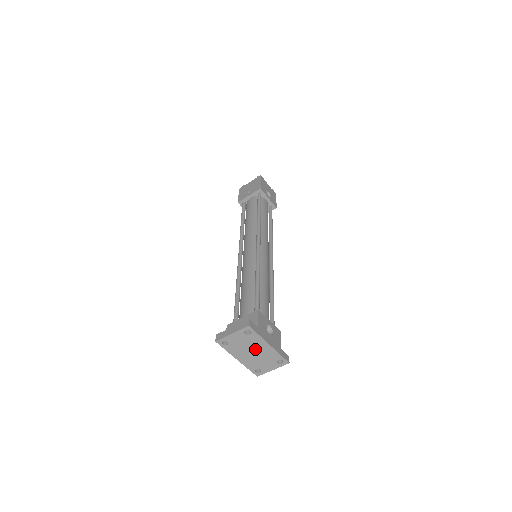
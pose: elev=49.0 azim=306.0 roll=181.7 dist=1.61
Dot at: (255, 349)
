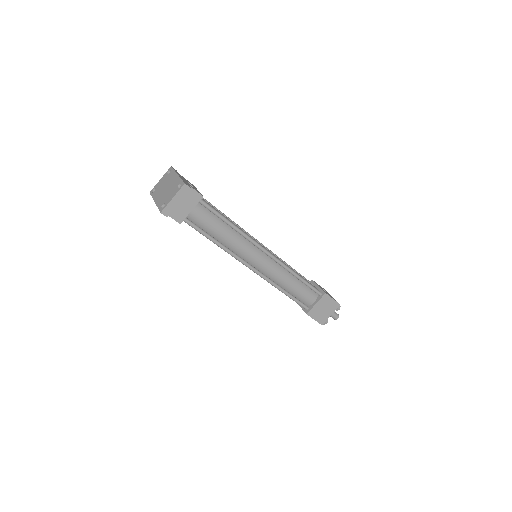
Dot at: (168, 184)
